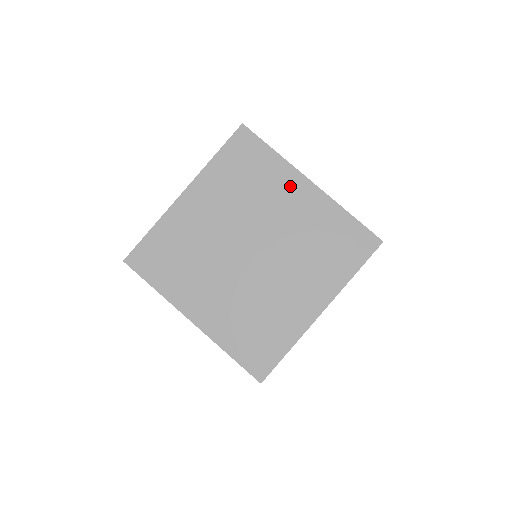
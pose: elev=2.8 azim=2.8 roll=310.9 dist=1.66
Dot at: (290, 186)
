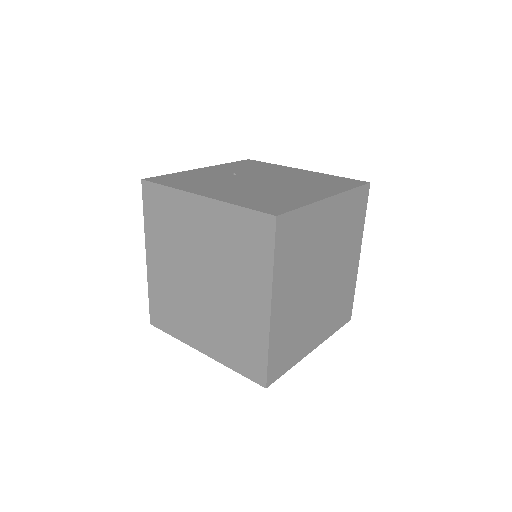
Dot at: (257, 291)
